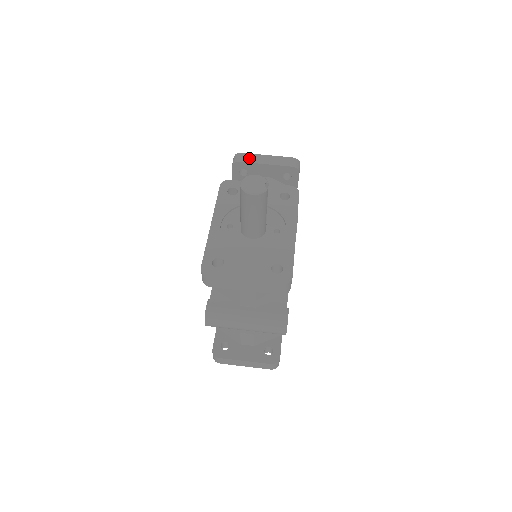
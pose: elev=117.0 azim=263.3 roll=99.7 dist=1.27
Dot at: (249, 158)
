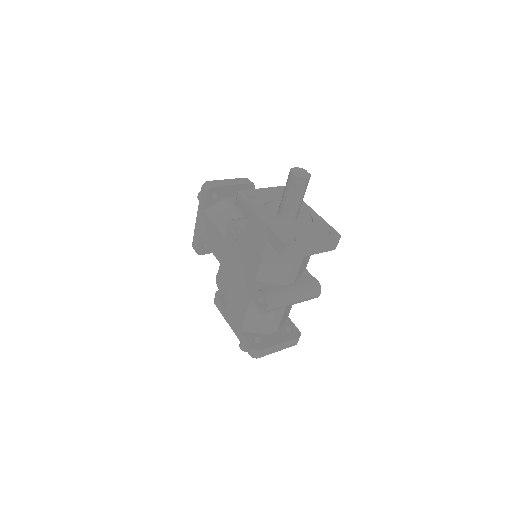
Dot at: (218, 183)
